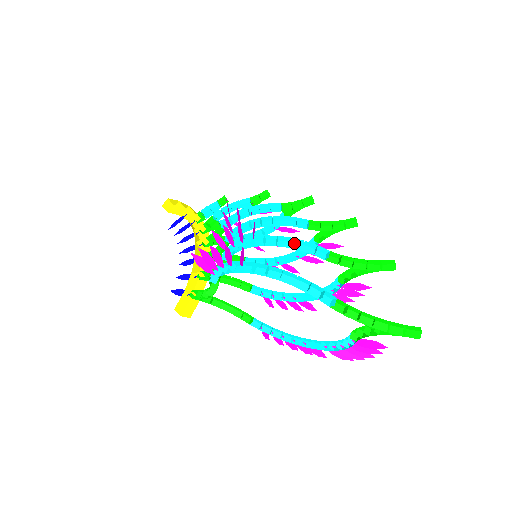
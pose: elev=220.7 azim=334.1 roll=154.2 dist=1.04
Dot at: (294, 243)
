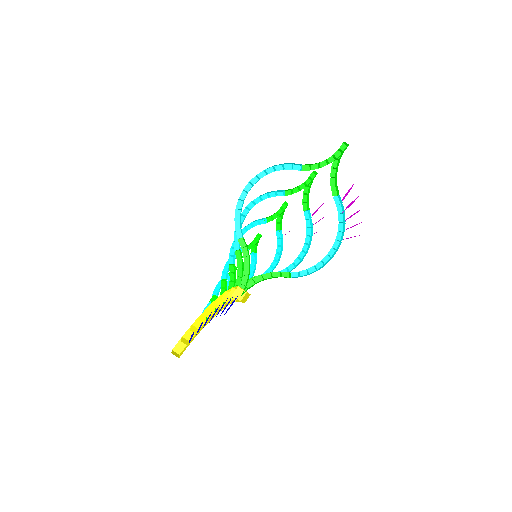
Dot at: occluded
